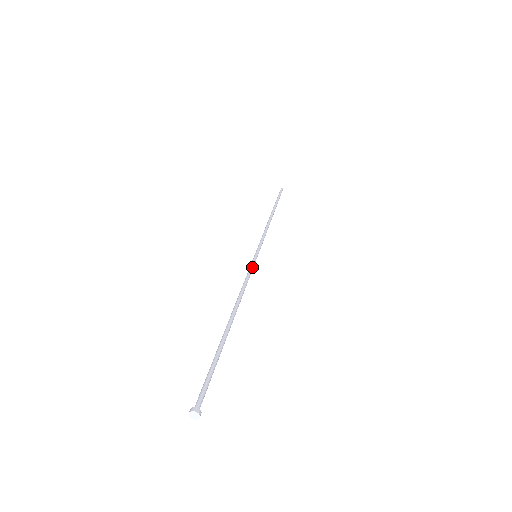
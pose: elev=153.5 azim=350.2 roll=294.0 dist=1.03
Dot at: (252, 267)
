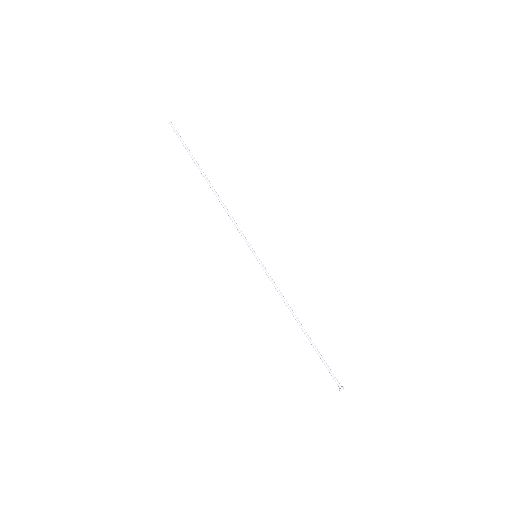
Dot at: (267, 273)
